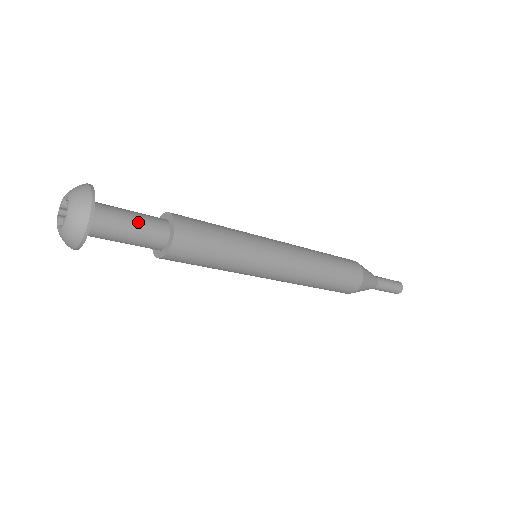
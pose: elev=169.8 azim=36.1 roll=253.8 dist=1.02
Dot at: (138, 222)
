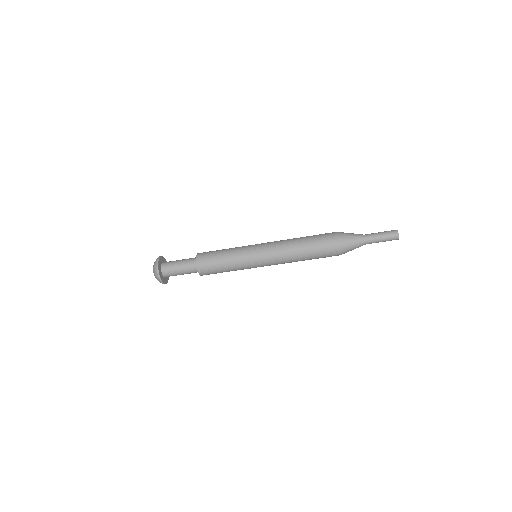
Dot at: (182, 260)
